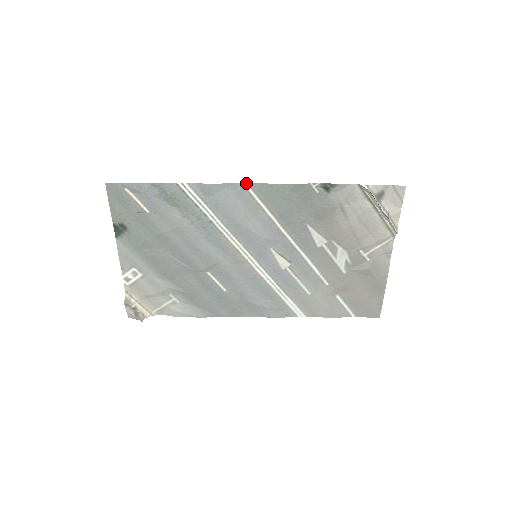
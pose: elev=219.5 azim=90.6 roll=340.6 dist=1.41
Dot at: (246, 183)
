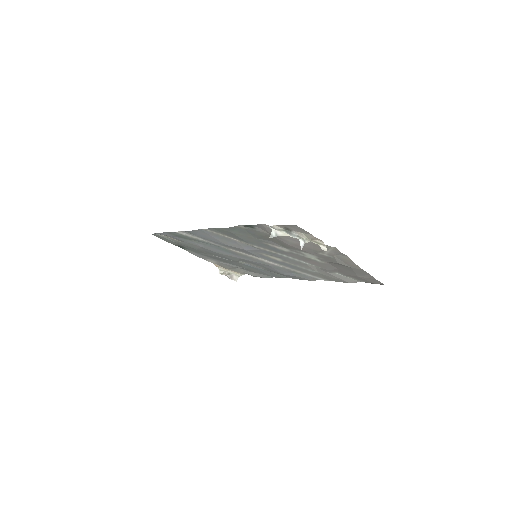
Dot at: (204, 229)
